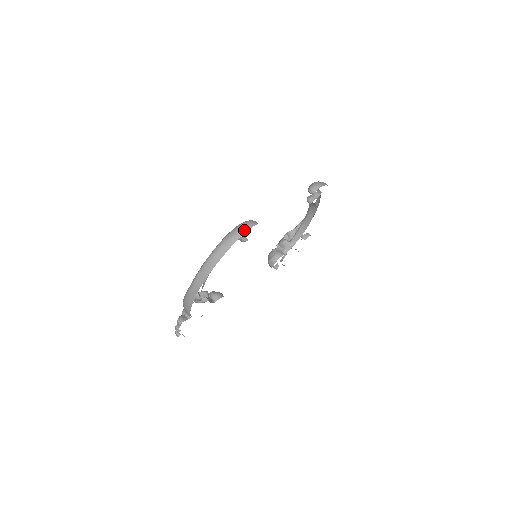
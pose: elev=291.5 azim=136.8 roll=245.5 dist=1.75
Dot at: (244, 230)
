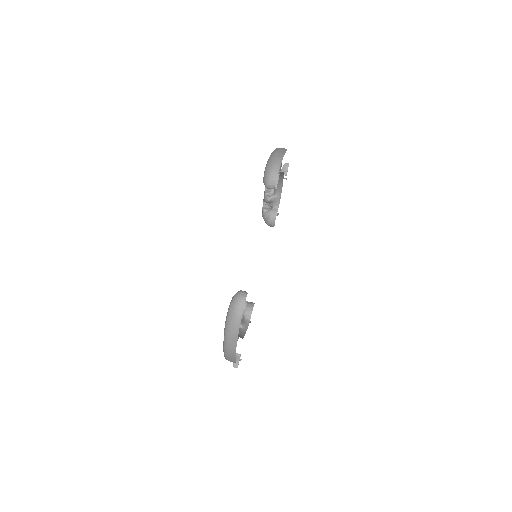
Dot at: (239, 315)
